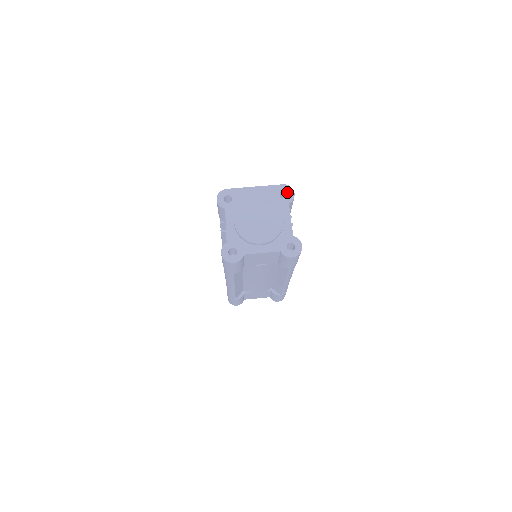
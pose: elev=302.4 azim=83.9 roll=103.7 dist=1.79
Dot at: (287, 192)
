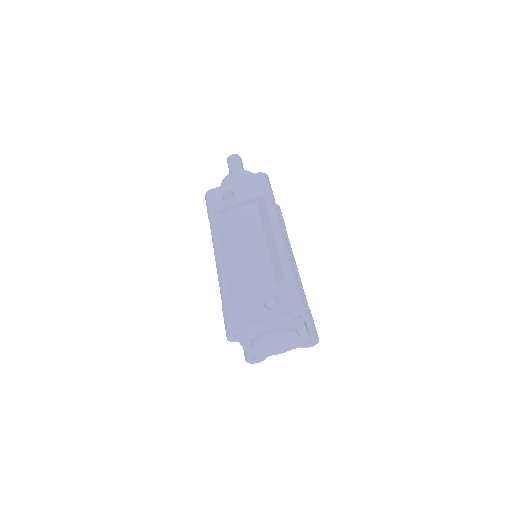
Dot at: (300, 316)
